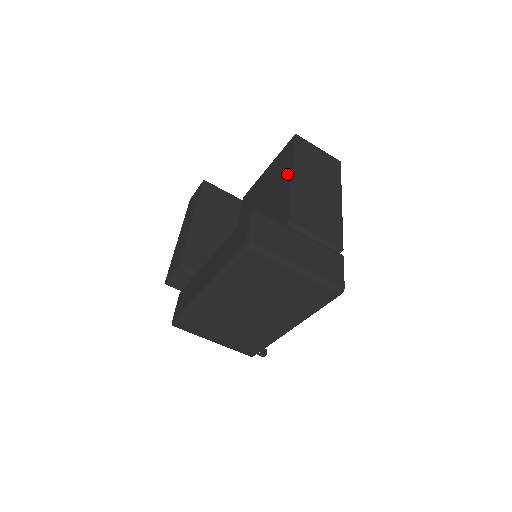
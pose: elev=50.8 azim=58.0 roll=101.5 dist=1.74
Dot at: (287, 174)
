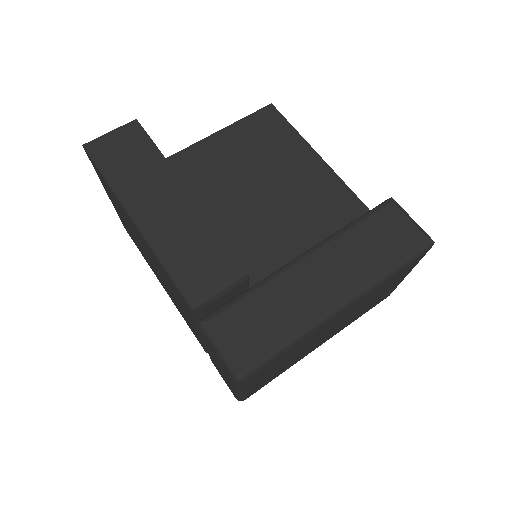
Dot at: (306, 155)
